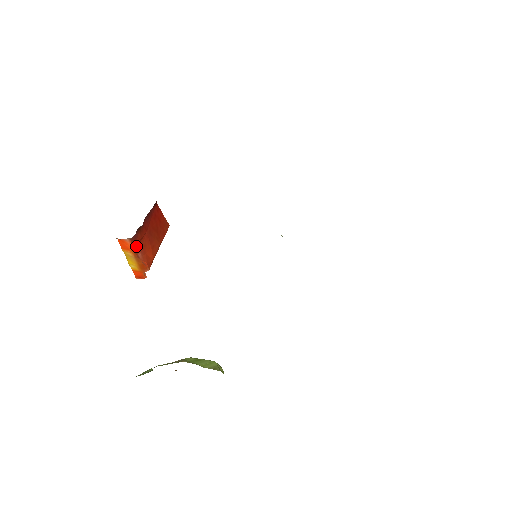
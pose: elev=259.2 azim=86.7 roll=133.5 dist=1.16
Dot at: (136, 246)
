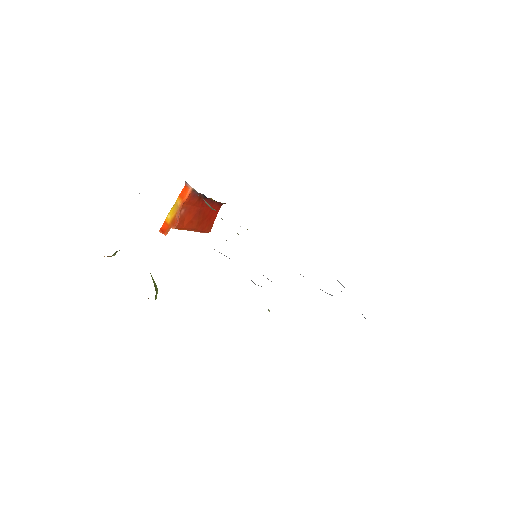
Dot at: (188, 202)
